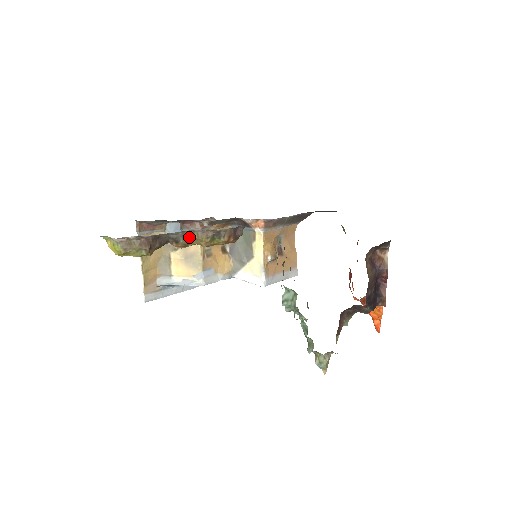
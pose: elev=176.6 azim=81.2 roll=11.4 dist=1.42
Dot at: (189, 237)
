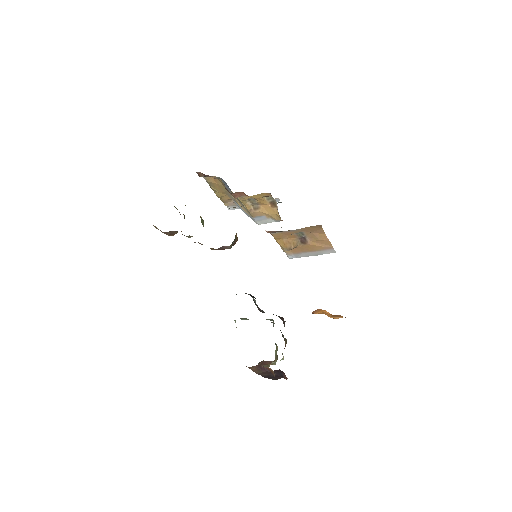
Dot at: occluded
